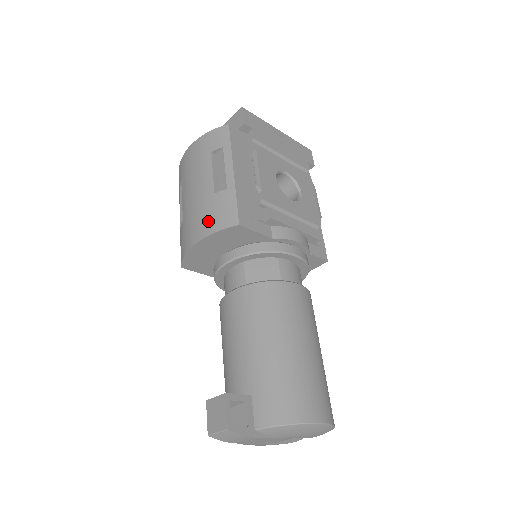
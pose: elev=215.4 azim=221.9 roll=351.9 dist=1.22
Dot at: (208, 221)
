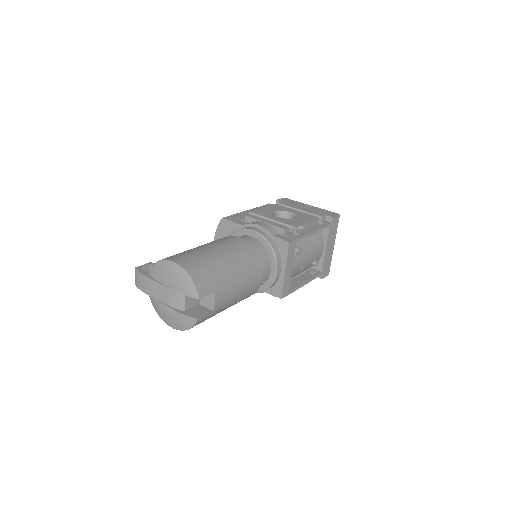
Dot at: occluded
